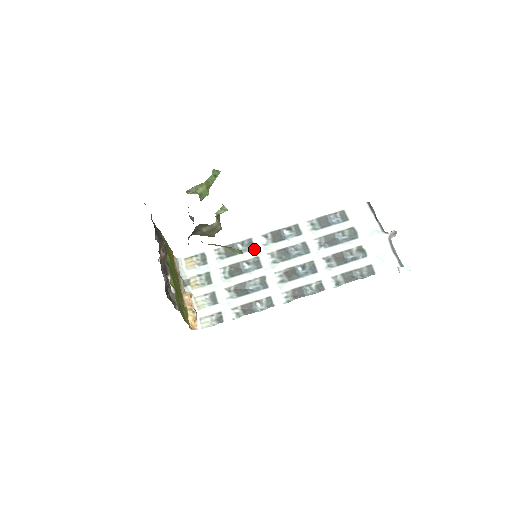
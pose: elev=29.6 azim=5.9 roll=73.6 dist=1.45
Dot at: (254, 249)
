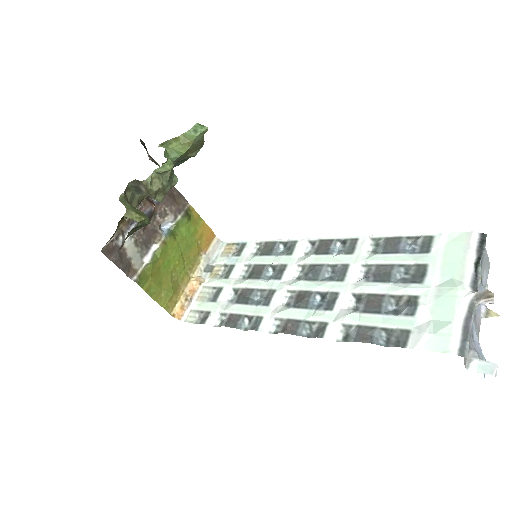
Dot at: (290, 254)
